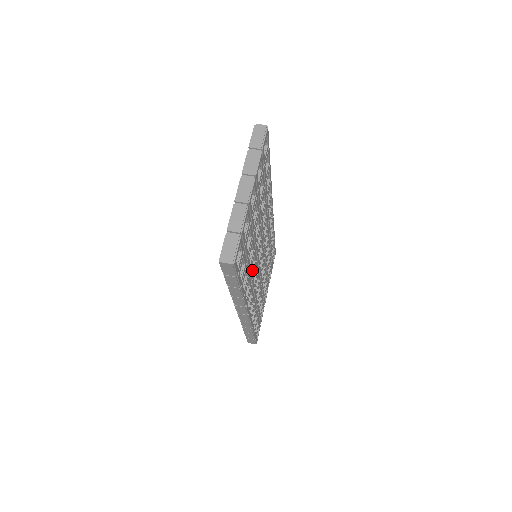
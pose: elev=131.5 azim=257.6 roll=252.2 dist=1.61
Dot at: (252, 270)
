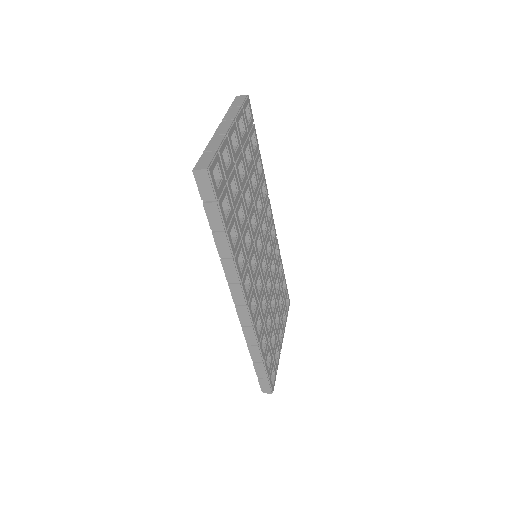
Dot at: (247, 249)
